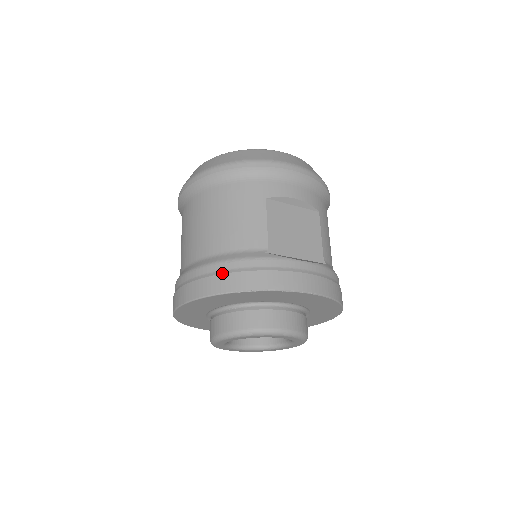
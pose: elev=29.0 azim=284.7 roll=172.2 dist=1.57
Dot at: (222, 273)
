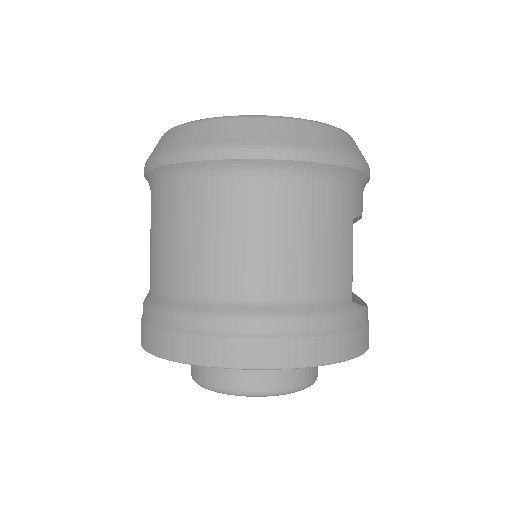
Dot at: (318, 336)
